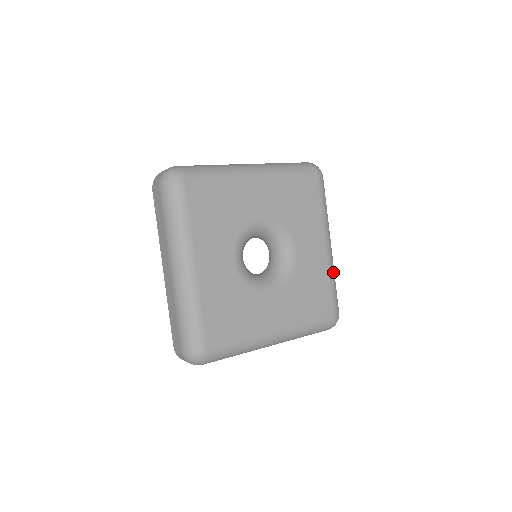
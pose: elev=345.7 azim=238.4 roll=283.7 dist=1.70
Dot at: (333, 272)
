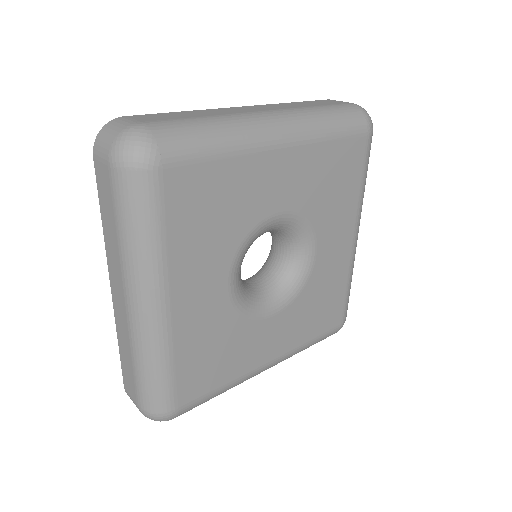
Dot at: occluded
